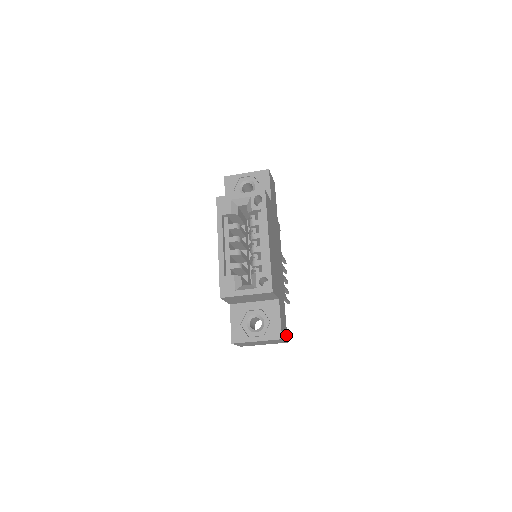
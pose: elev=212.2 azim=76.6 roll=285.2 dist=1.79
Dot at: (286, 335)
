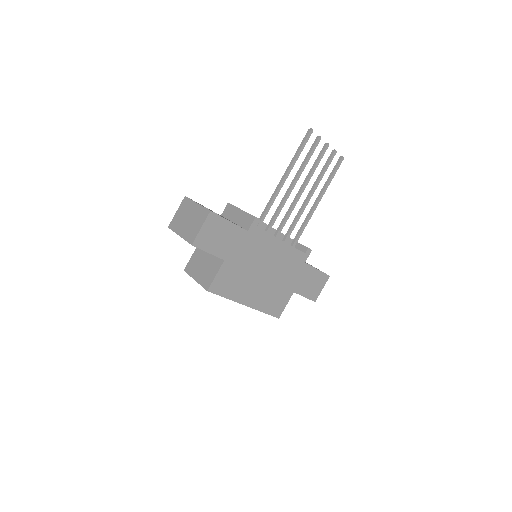
Dot at: (324, 277)
